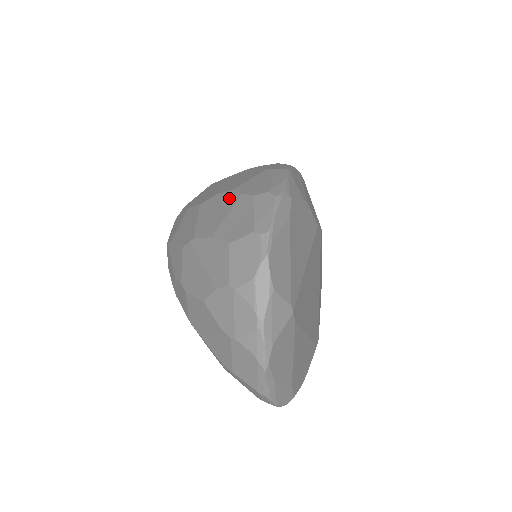
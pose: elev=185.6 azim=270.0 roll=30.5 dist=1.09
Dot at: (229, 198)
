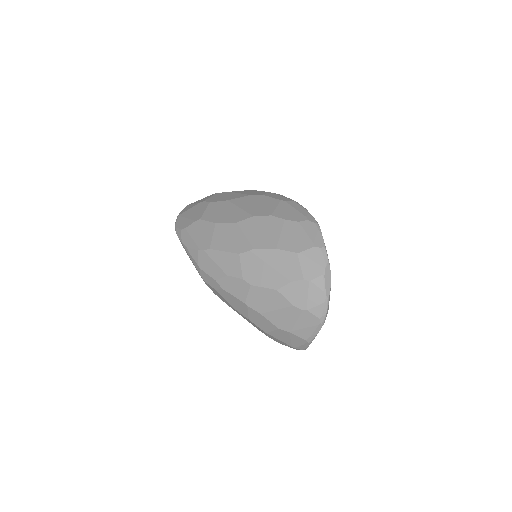
Dot at: (272, 221)
